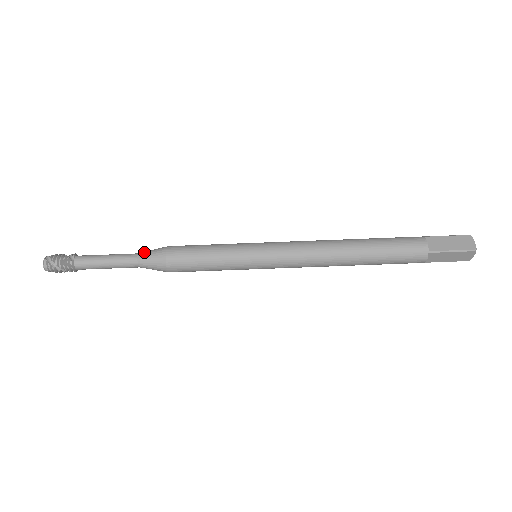
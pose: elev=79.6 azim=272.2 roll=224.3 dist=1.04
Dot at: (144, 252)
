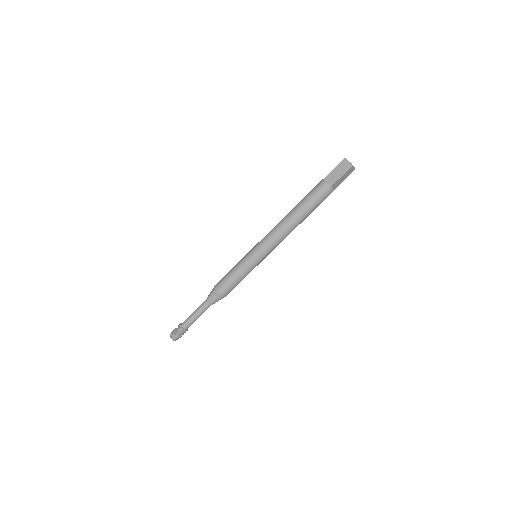
Dot at: (207, 298)
